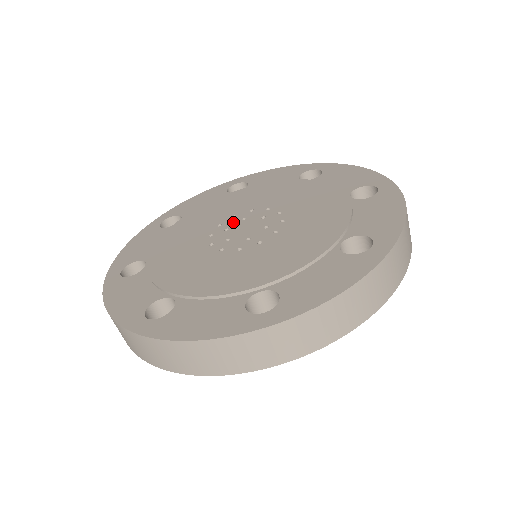
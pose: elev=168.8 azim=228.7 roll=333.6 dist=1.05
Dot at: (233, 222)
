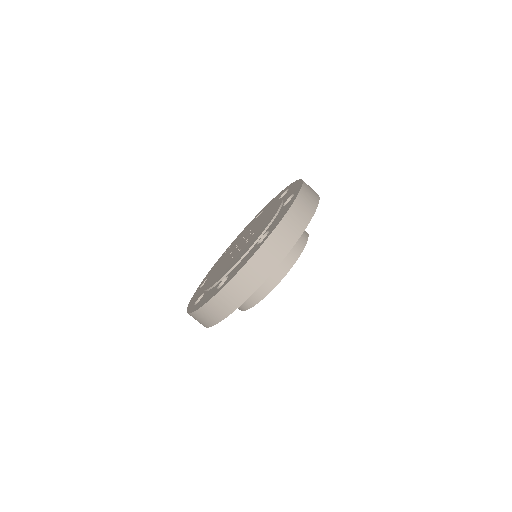
Dot at: occluded
